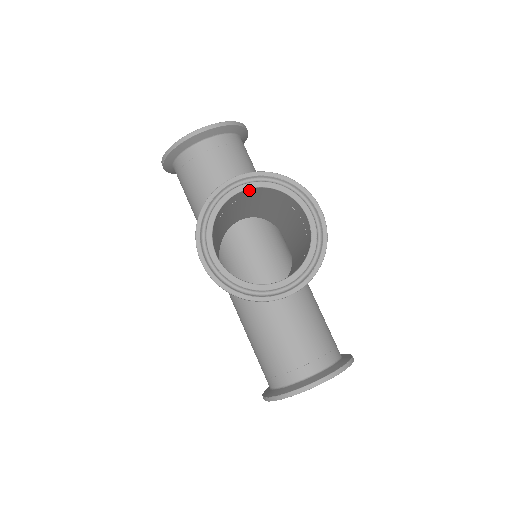
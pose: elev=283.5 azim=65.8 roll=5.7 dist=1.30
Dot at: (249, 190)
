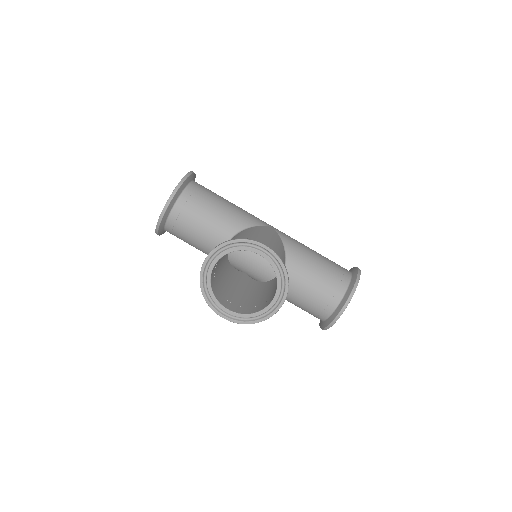
Dot at: occluded
